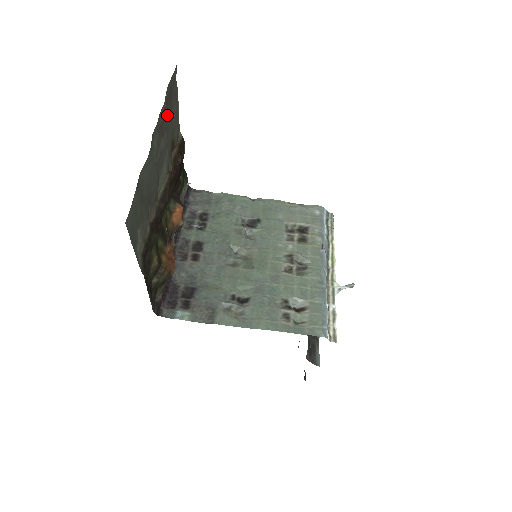
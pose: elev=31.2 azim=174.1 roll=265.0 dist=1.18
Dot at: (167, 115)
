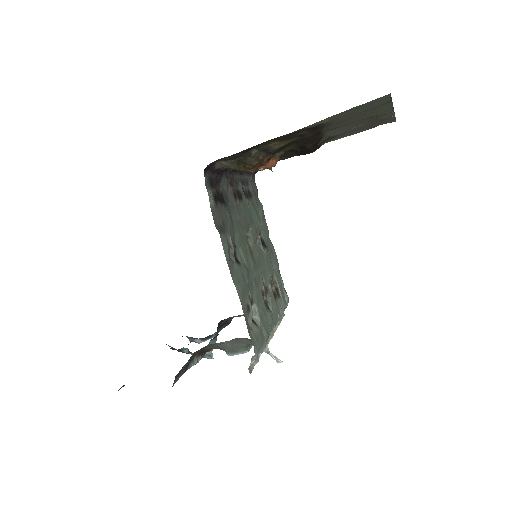
Dot at: (372, 123)
